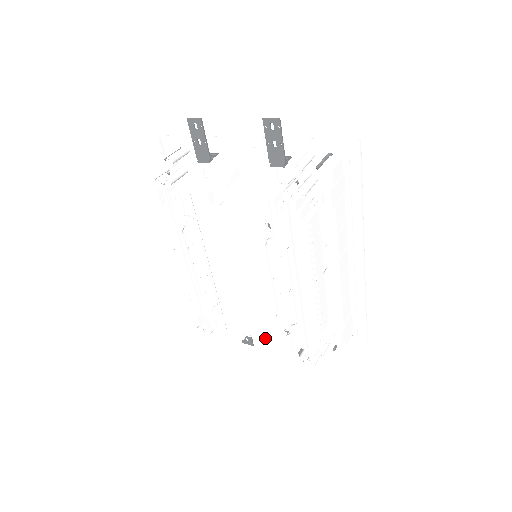
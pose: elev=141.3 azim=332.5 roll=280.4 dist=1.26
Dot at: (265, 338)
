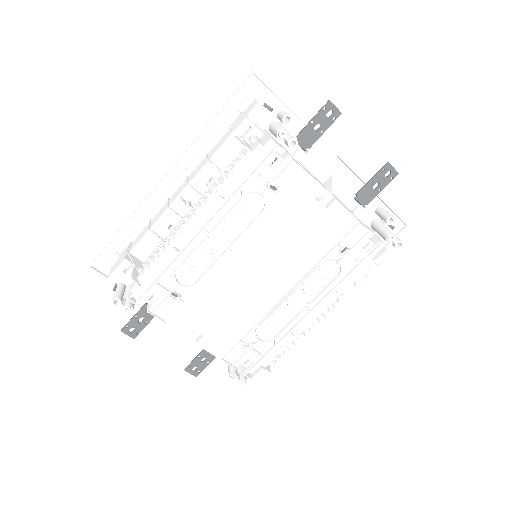
Dot at: (216, 343)
